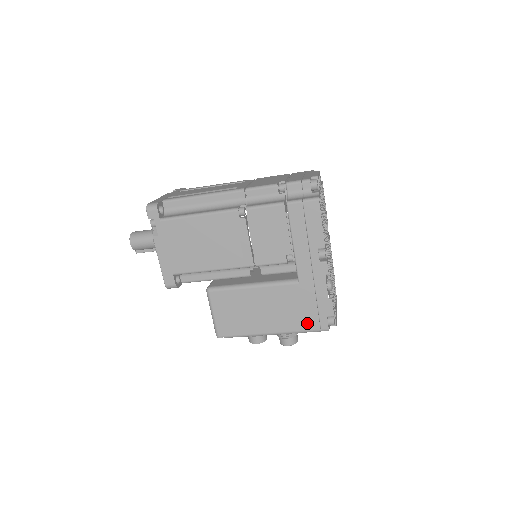
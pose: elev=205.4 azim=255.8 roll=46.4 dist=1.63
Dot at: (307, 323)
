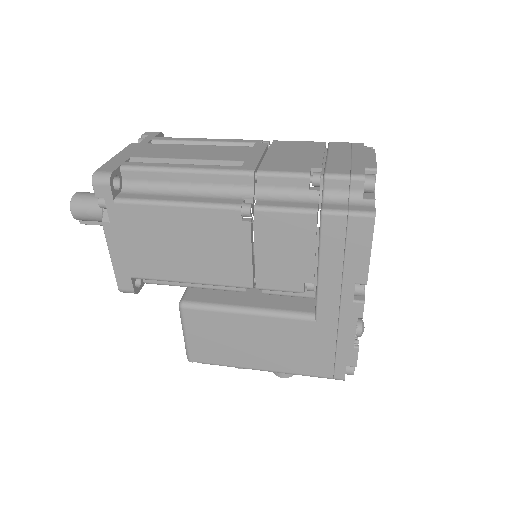
Dot at: (316, 368)
